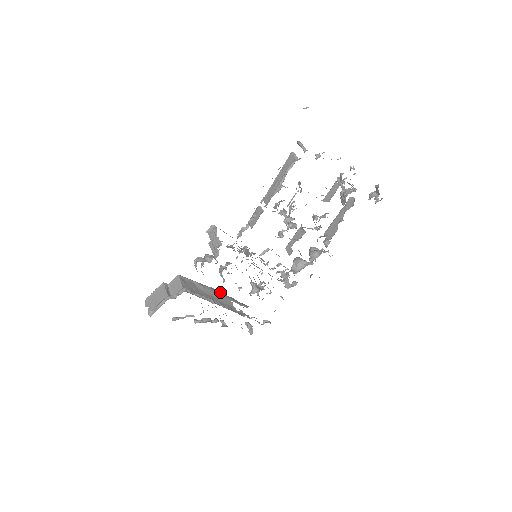
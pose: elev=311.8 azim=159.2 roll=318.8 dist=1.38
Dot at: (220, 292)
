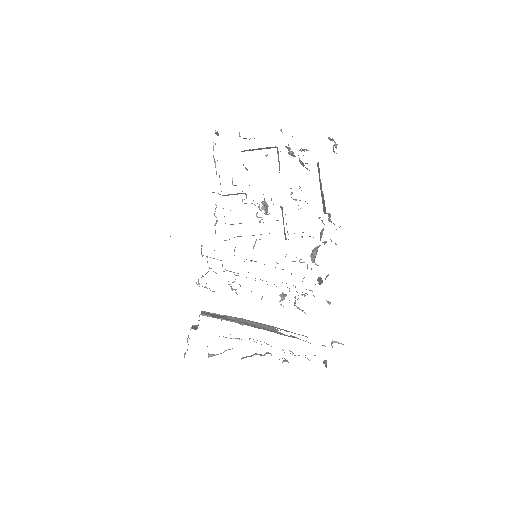
Dot at: occluded
